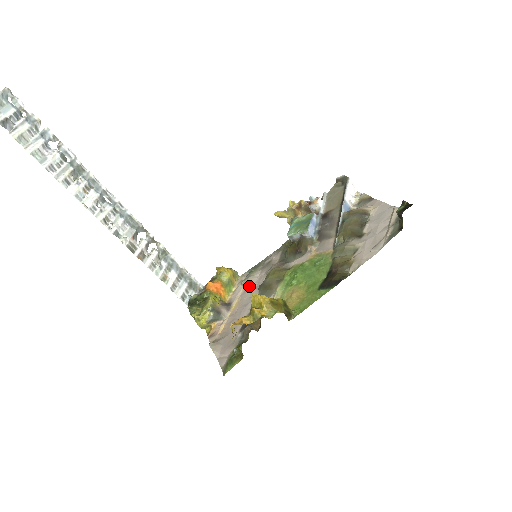
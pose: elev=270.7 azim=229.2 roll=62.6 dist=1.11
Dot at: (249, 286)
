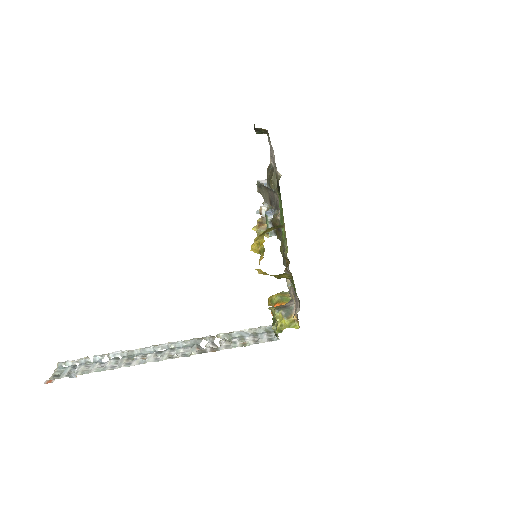
Dot at: occluded
